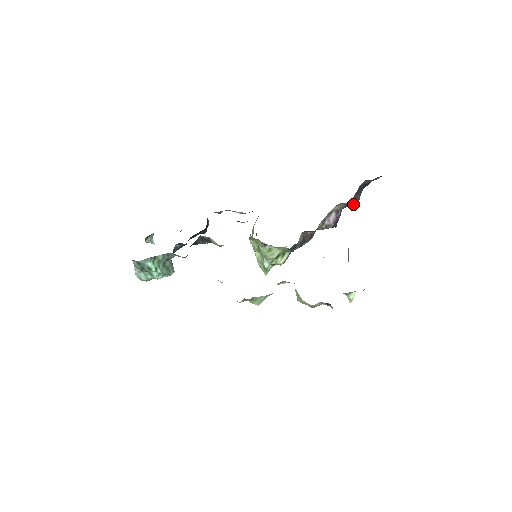
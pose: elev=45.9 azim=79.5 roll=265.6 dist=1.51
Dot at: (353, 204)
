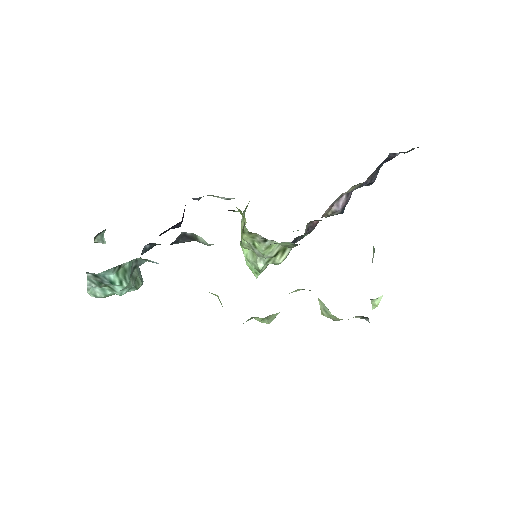
Dot at: (367, 184)
